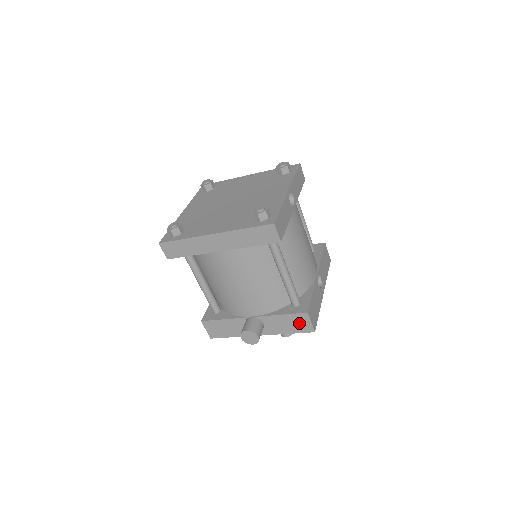
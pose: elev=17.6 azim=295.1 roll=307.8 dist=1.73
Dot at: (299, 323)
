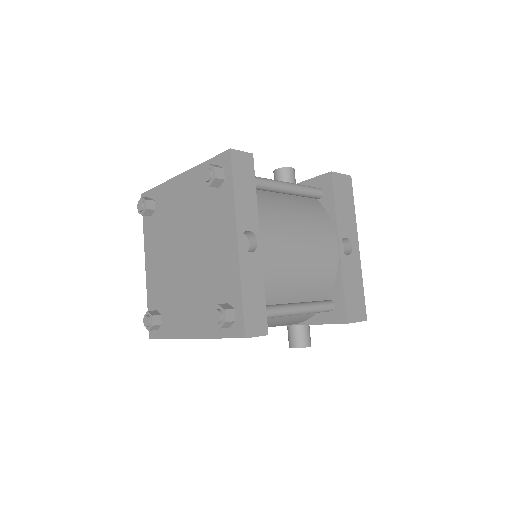
Dot at: occluded
